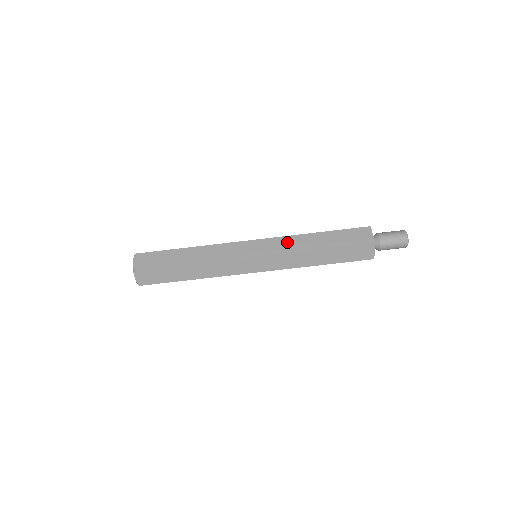
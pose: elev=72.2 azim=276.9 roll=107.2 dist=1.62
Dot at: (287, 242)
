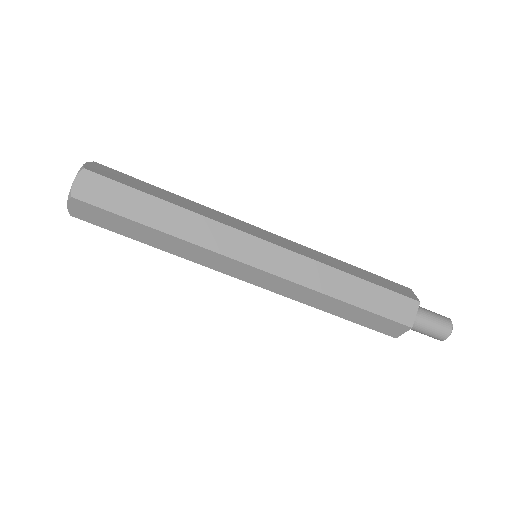
Dot at: (309, 251)
